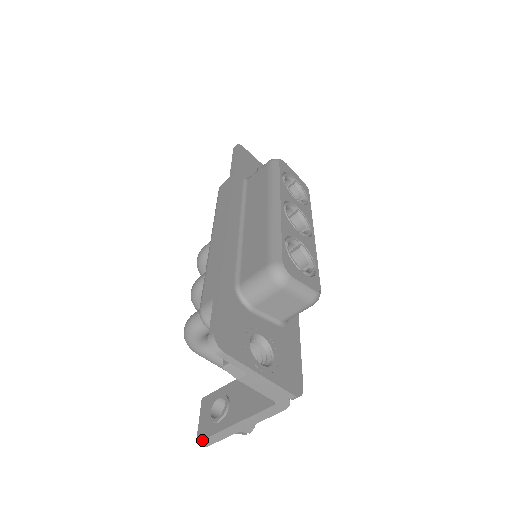
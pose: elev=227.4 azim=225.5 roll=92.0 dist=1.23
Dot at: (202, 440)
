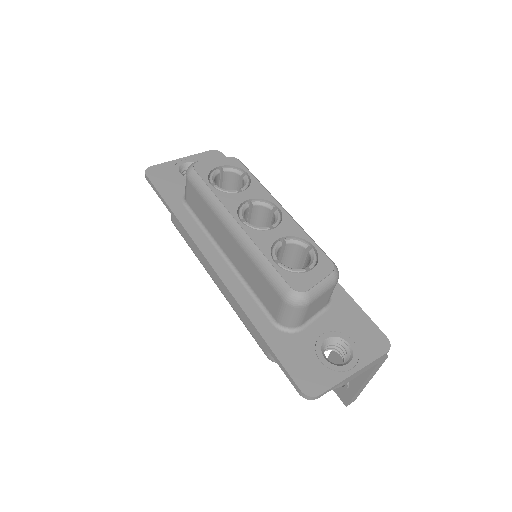
Dot at: (348, 404)
